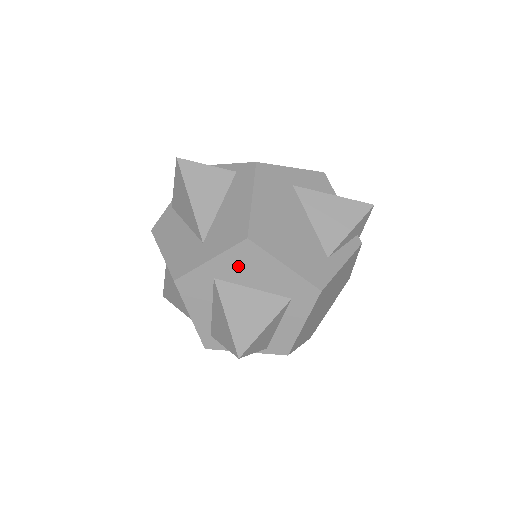
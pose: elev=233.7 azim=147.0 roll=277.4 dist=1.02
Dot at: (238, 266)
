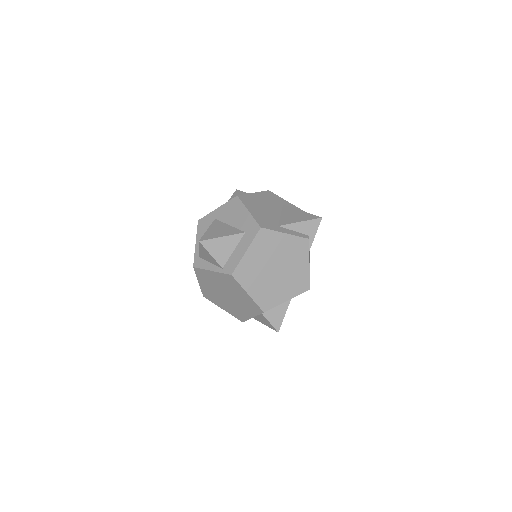
Dot at: (228, 212)
